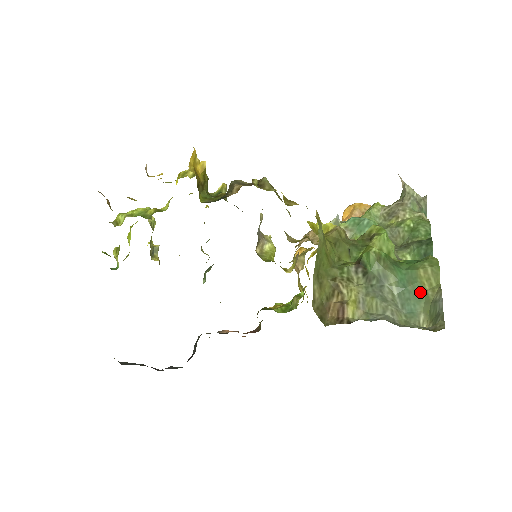
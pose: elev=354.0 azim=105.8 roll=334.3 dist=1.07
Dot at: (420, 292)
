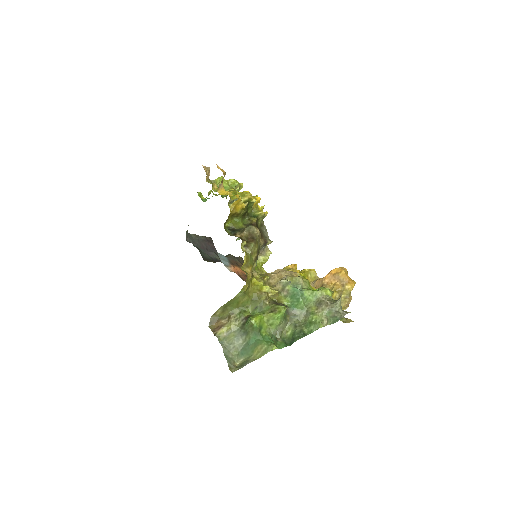
Dot at: (251, 352)
